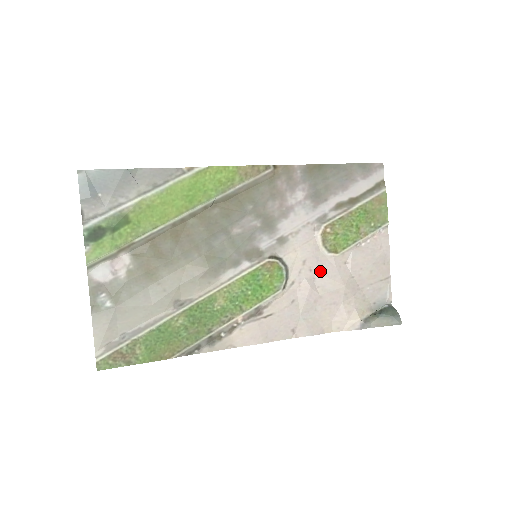
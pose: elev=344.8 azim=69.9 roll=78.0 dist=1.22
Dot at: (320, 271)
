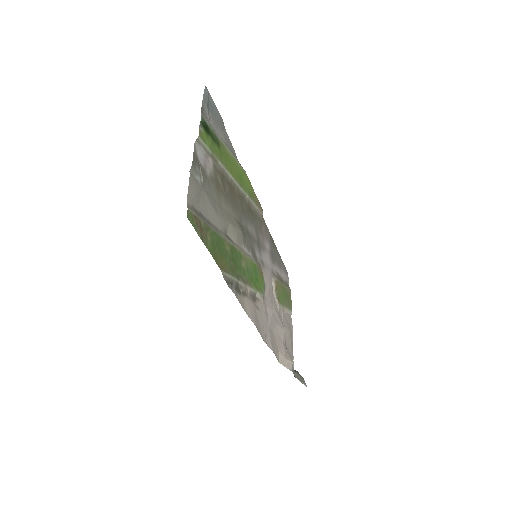
Dot at: (274, 306)
